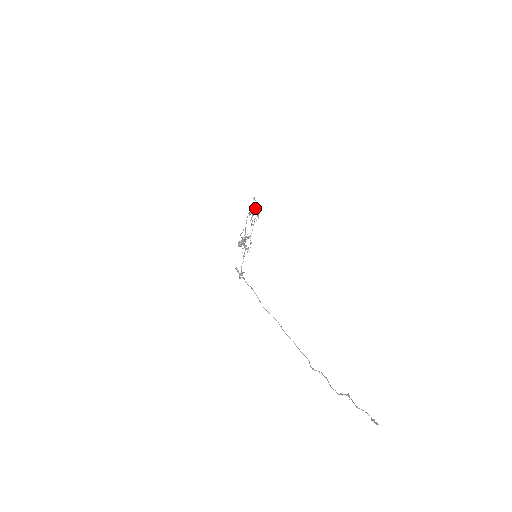
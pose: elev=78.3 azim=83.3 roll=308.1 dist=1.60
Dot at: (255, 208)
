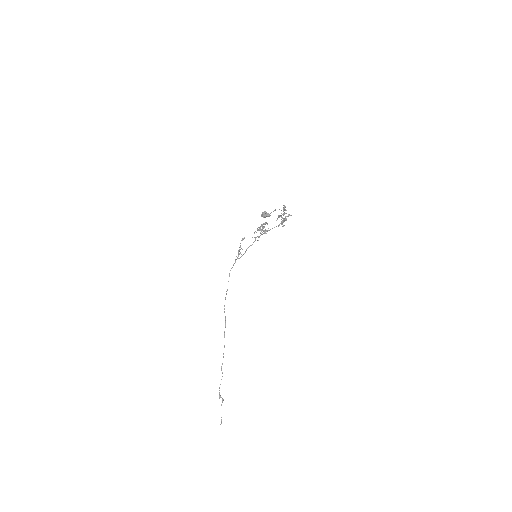
Dot at: (281, 224)
